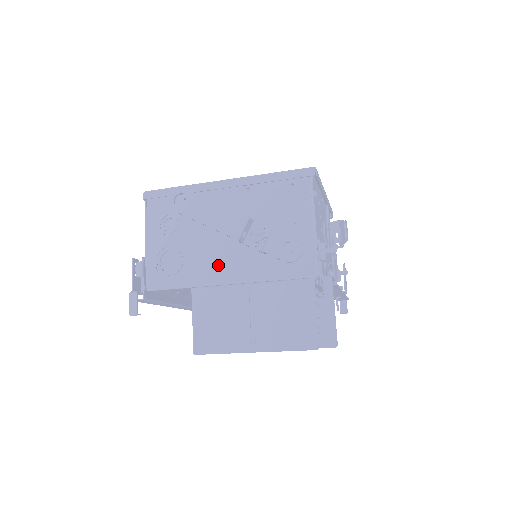
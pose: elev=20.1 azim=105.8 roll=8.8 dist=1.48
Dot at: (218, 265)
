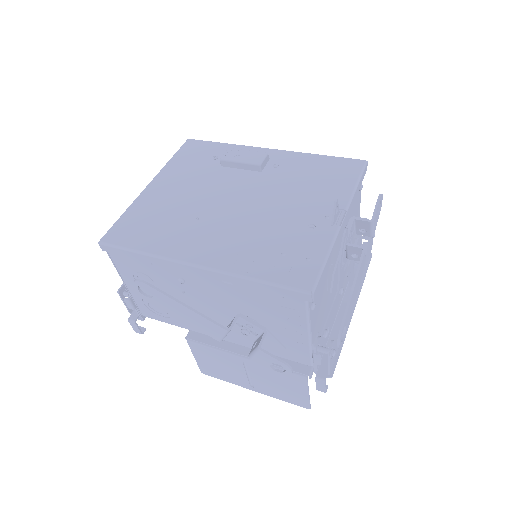
Dot at: occluded
